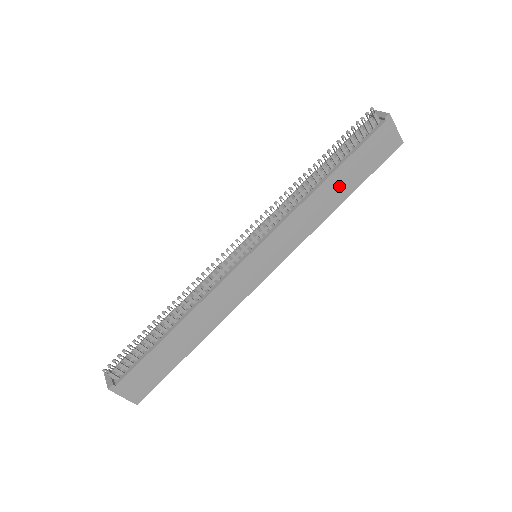
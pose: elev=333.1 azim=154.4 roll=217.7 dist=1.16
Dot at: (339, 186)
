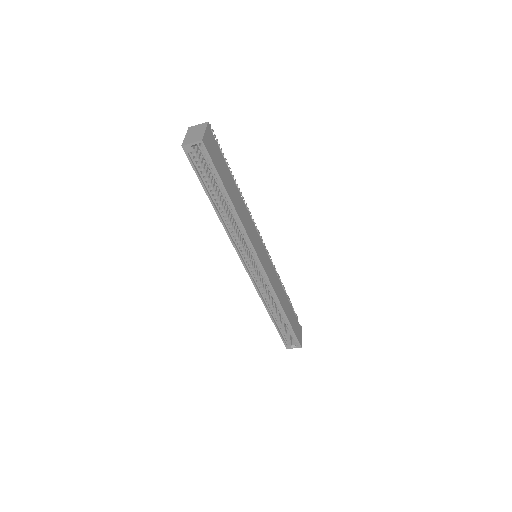
Dot at: (287, 306)
